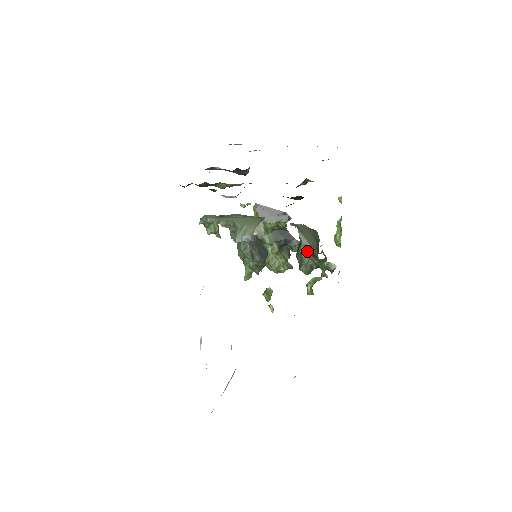
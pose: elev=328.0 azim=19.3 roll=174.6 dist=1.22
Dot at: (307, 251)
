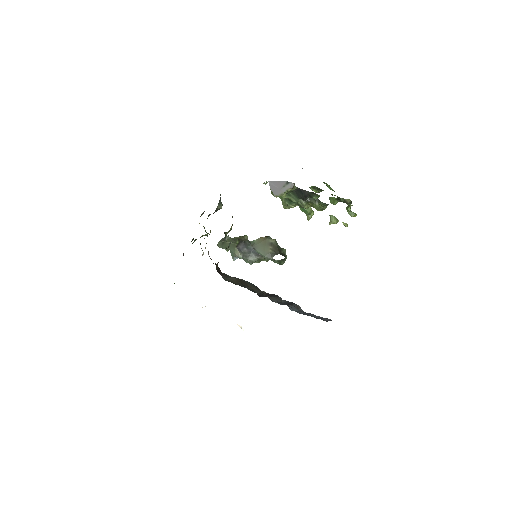
Dot at: (267, 258)
